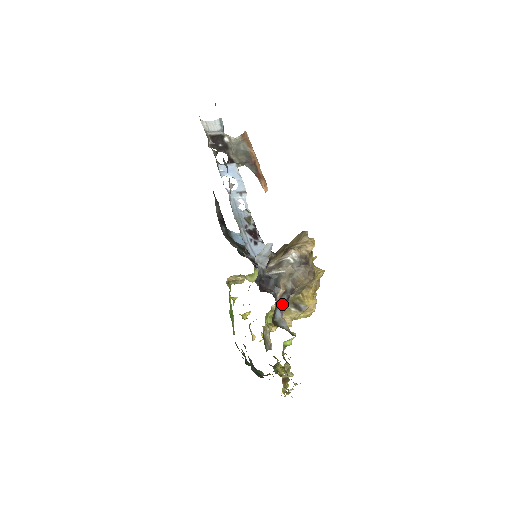
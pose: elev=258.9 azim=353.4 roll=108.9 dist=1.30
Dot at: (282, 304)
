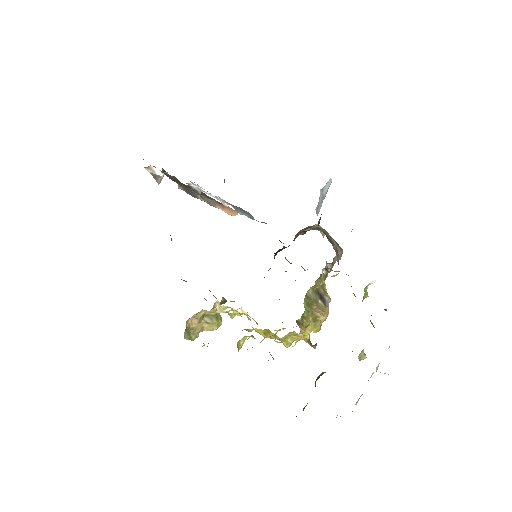
Dot at: (338, 260)
